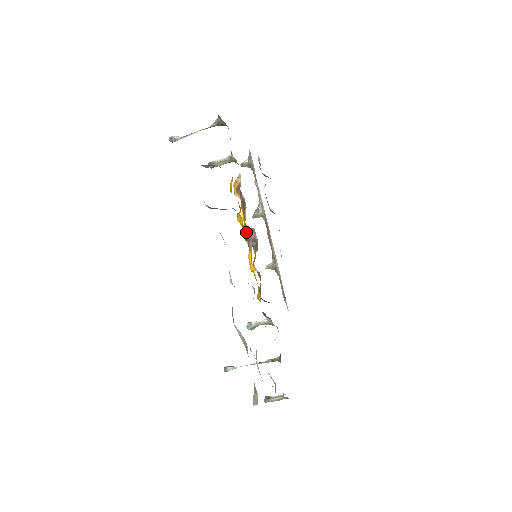
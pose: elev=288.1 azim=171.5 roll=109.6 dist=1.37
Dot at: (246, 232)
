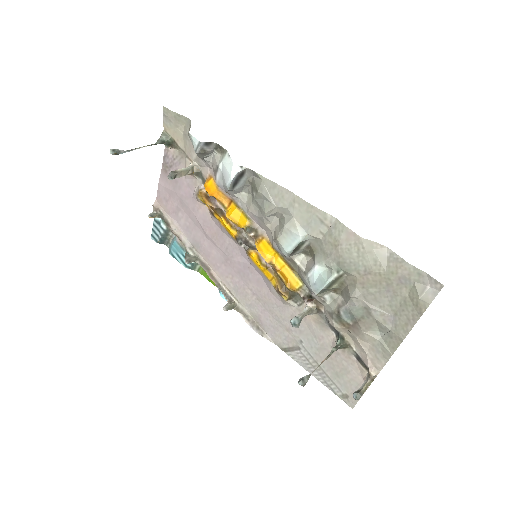
Dot at: (251, 221)
